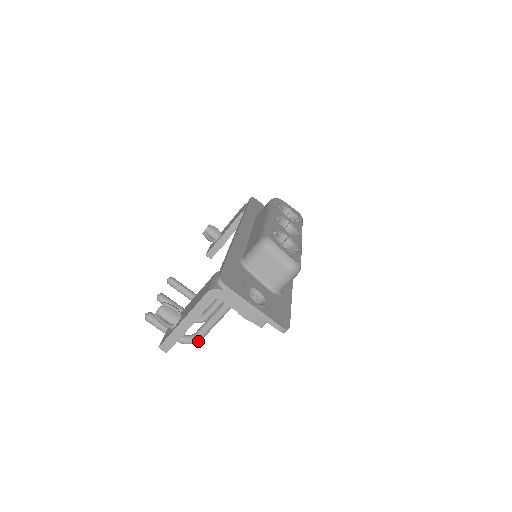
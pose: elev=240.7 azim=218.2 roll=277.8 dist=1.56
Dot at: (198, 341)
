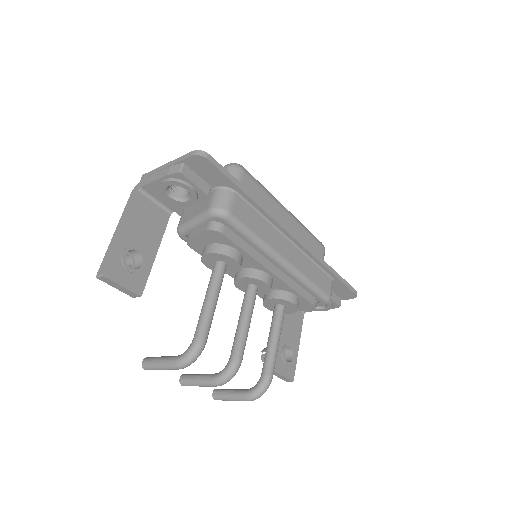
Dot at: (198, 343)
